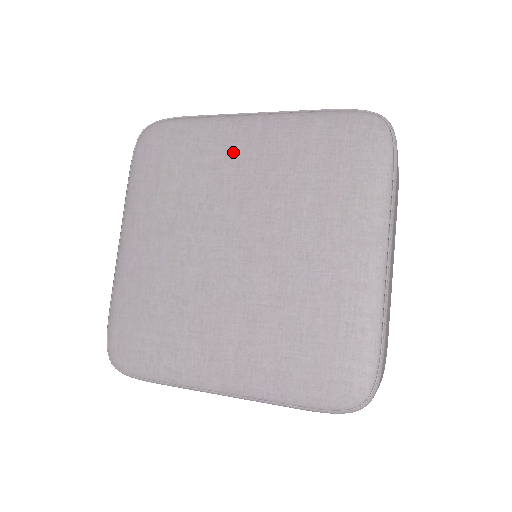
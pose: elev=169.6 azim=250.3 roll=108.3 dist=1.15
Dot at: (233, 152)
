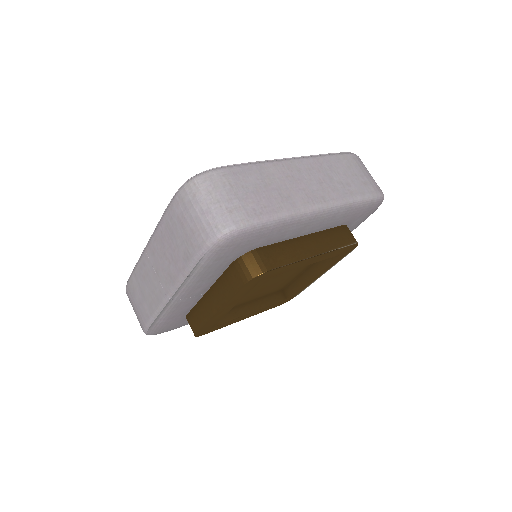
Dot at: occluded
